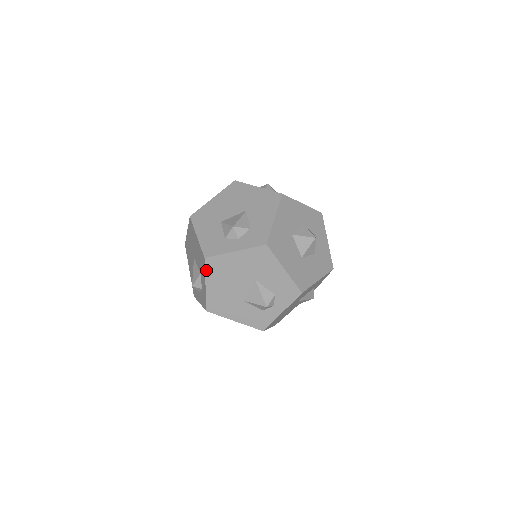
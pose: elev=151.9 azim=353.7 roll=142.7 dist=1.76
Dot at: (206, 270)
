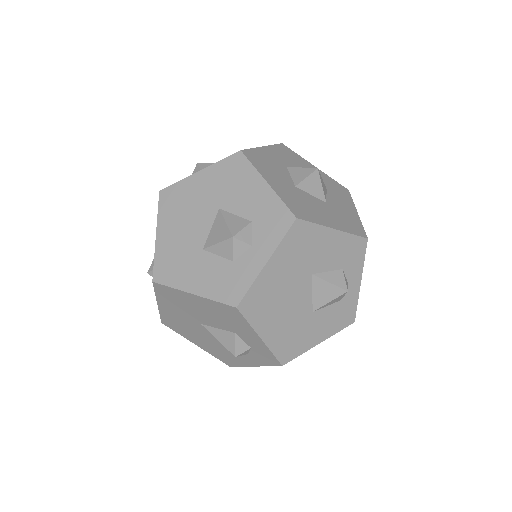
Dot at: (248, 320)
